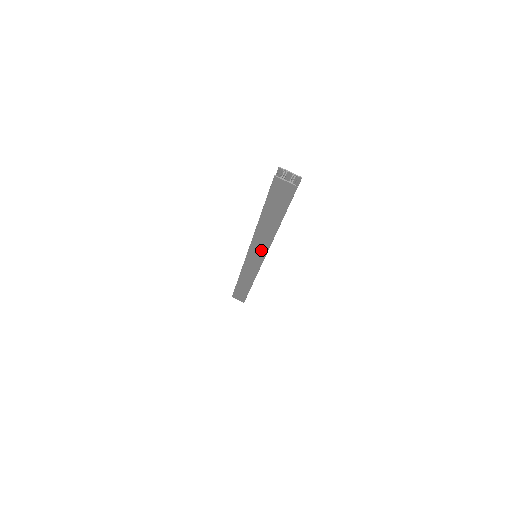
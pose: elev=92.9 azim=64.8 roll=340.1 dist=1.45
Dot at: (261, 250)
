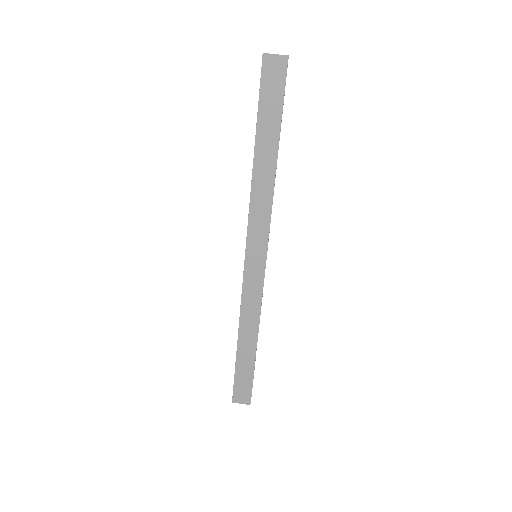
Dot at: (262, 226)
